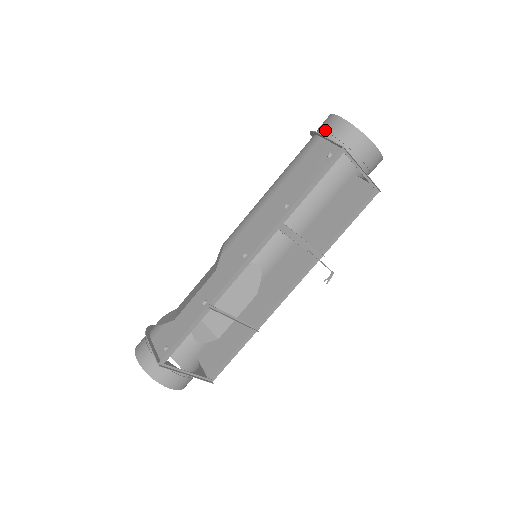
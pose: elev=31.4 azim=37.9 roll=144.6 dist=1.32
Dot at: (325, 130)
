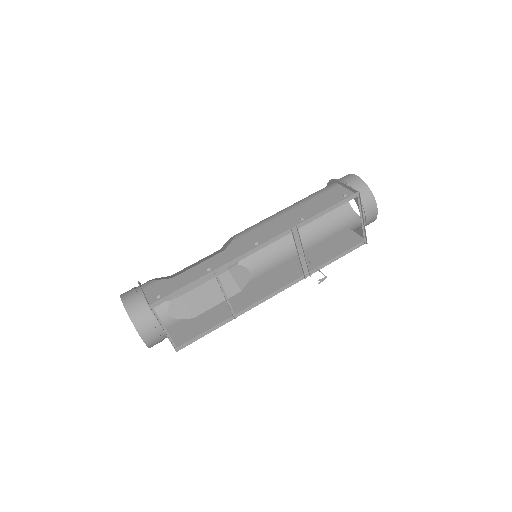
Dot at: (344, 181)
